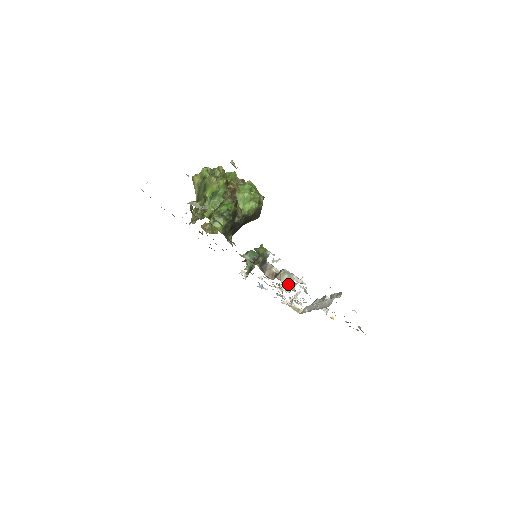
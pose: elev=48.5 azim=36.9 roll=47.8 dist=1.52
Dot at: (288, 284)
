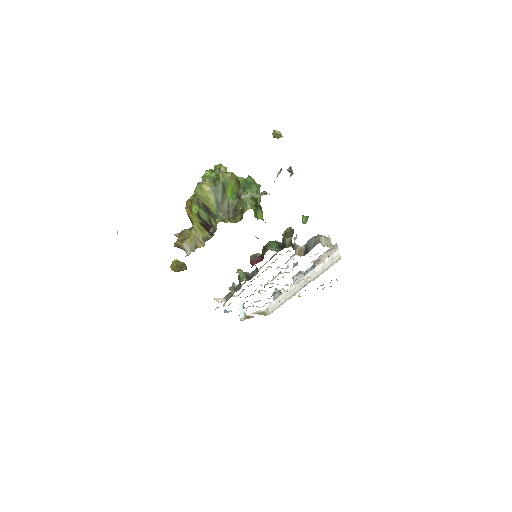
Dot at: (327, 245)
